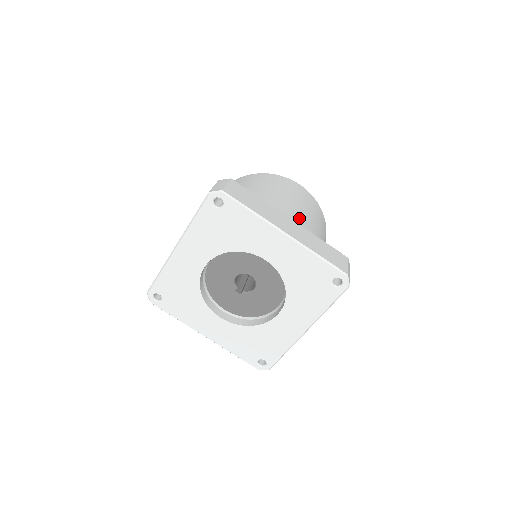
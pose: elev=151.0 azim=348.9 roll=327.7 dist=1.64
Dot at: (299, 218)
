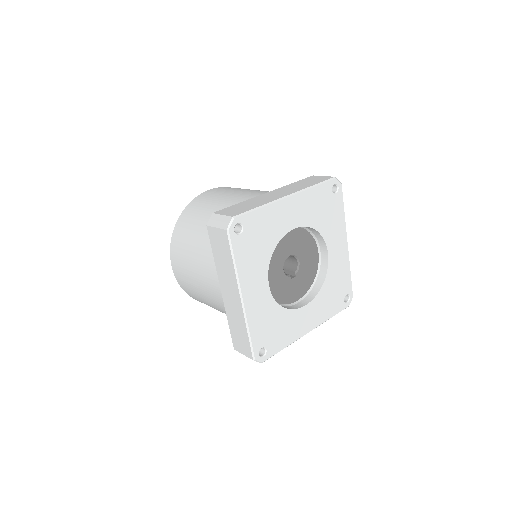
Dot at: (260, 192)
